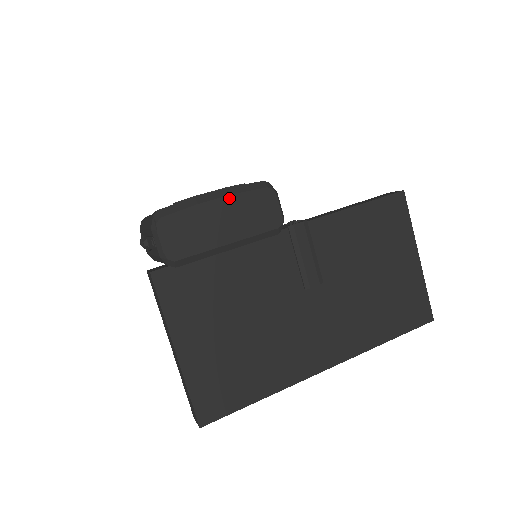
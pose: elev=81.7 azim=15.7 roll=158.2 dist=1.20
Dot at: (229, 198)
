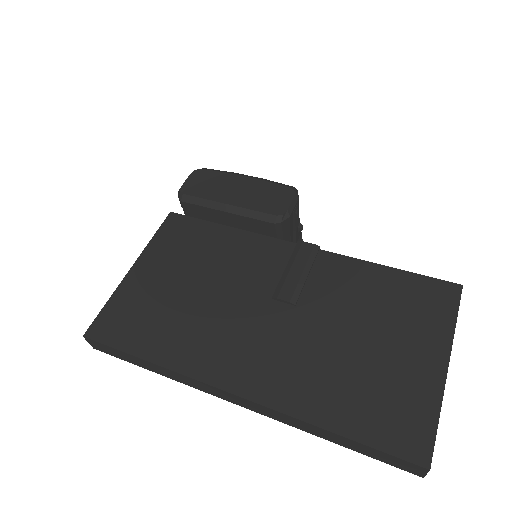
Dot at: (255, 180)
